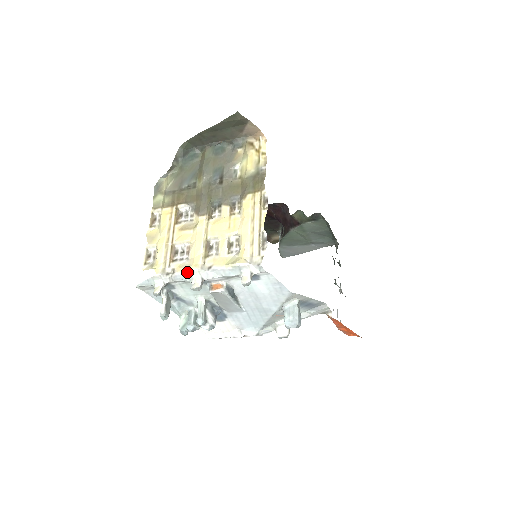
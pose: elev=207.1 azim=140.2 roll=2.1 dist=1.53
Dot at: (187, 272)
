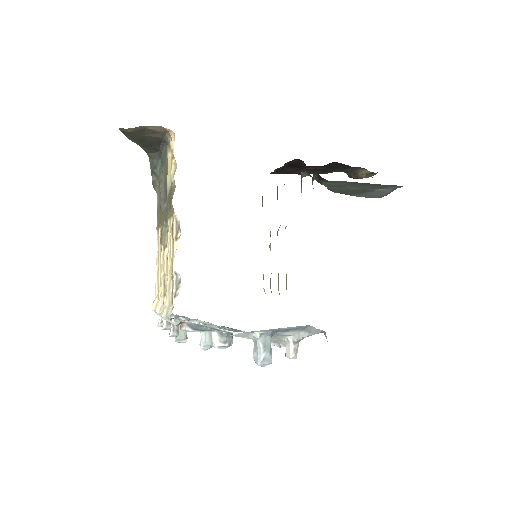
Dot at: occluded
